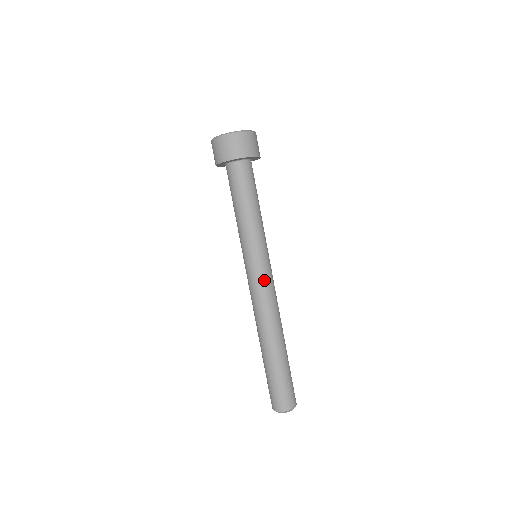
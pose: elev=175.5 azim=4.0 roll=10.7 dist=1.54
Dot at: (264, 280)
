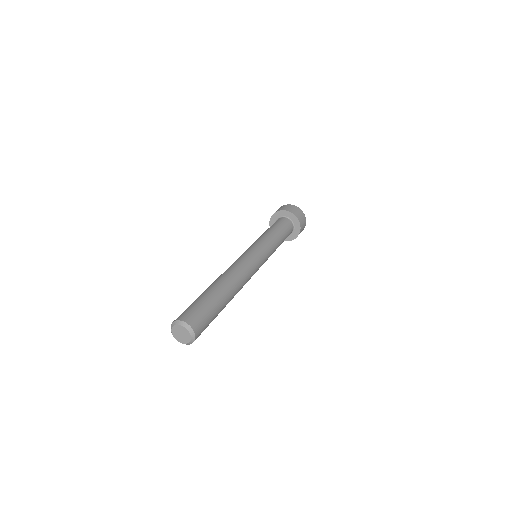
Dot at: (257, 263)
